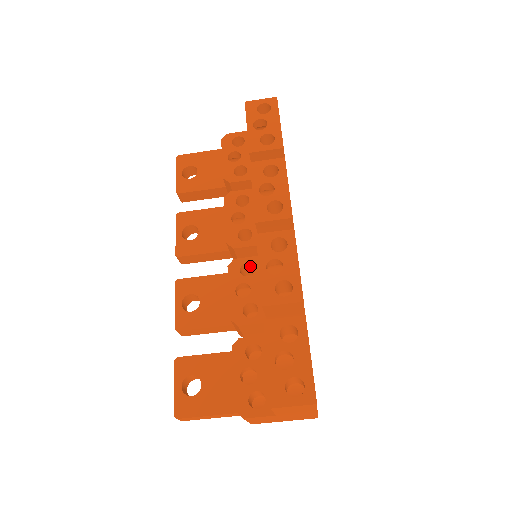
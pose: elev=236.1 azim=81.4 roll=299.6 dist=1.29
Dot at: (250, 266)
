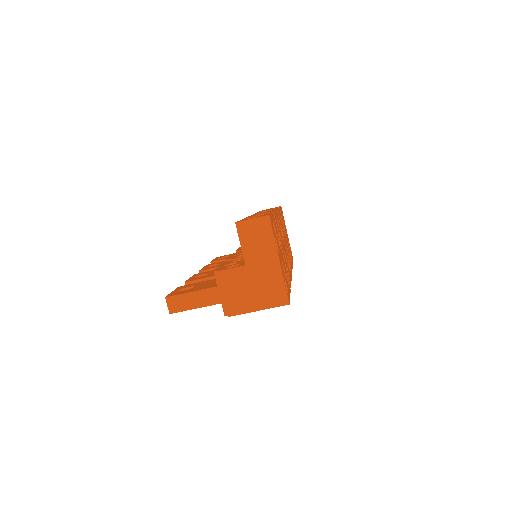
Dot at: occluded
